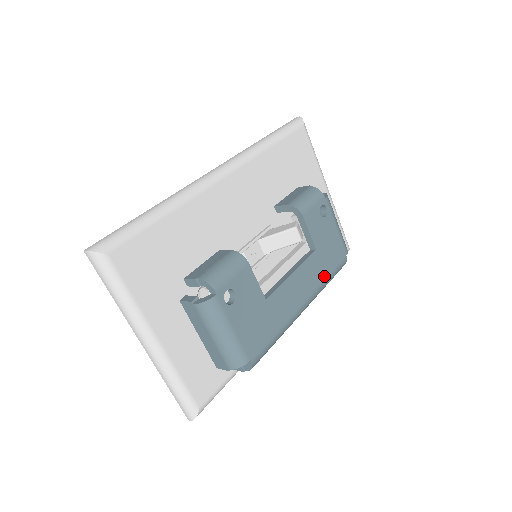
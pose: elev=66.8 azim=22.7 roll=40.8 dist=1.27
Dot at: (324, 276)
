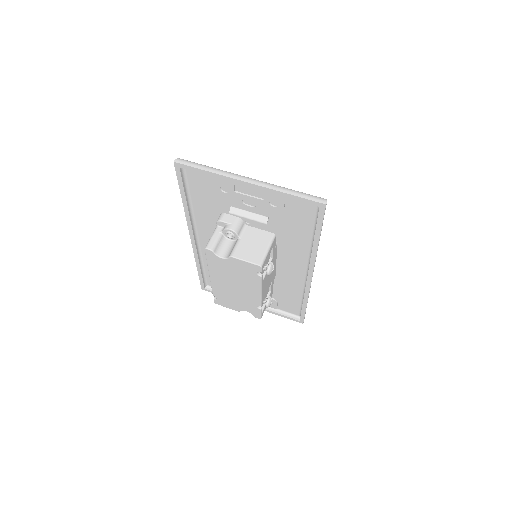
Dot at: occluded
